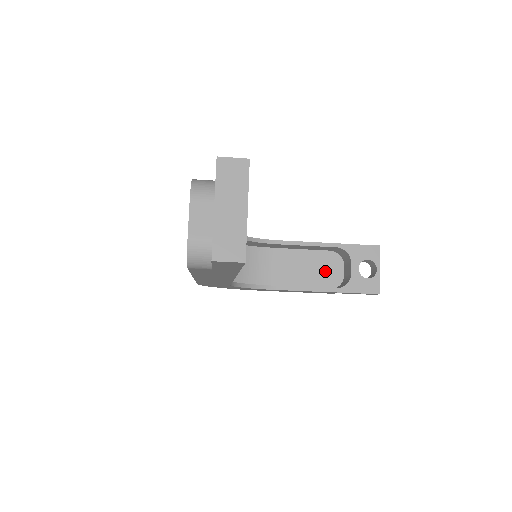
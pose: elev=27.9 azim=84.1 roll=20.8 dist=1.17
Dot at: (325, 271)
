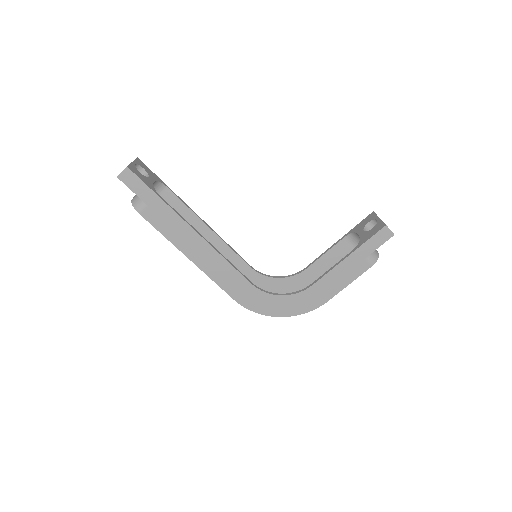
Dot at: occluded
